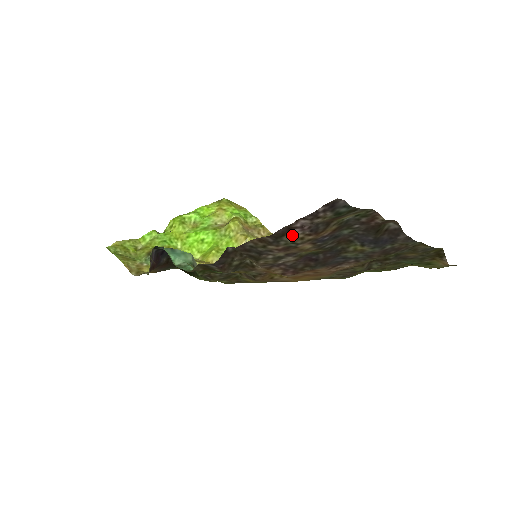
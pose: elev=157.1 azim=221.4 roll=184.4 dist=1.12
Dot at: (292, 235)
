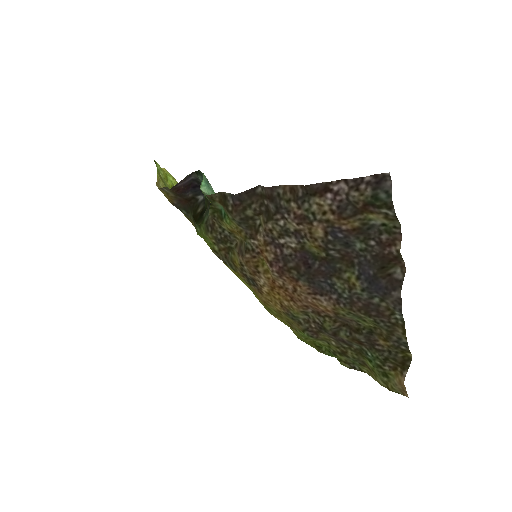
Dot at: (321, 201)
